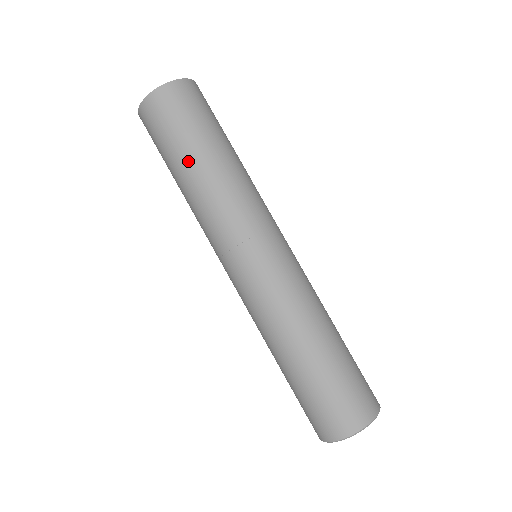
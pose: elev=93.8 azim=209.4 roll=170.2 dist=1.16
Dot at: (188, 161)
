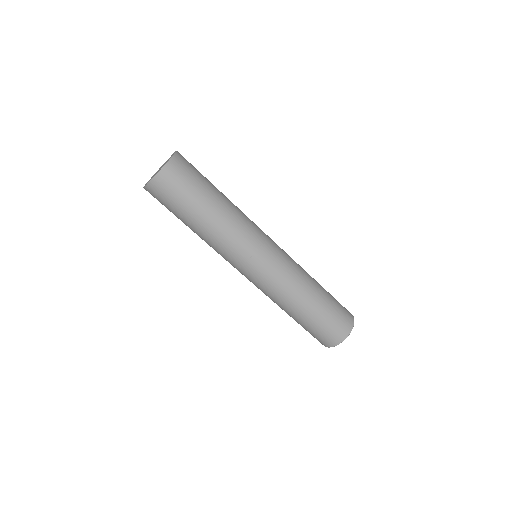
Dot at: (191, 222)
